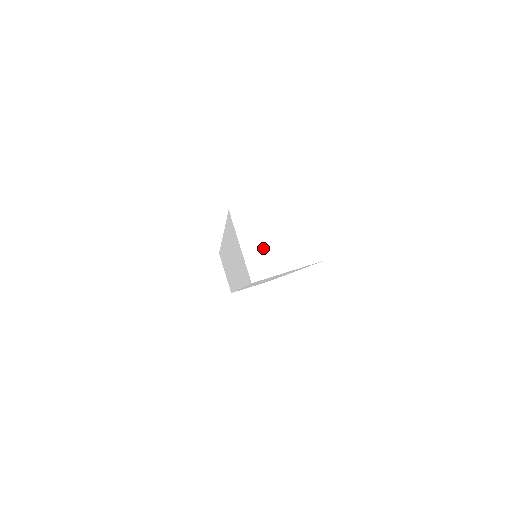
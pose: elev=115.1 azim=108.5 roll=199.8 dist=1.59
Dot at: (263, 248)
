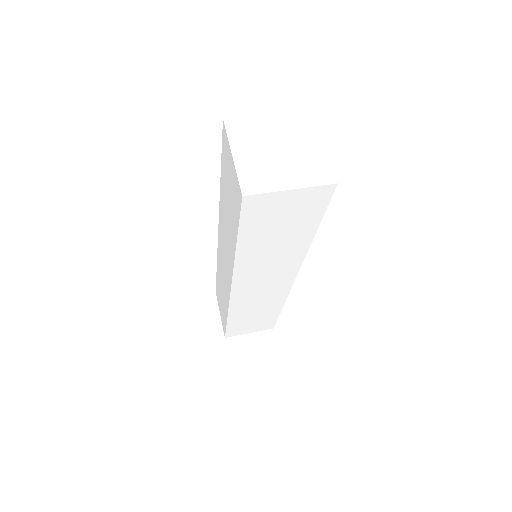
Dot at: (261, 161)
